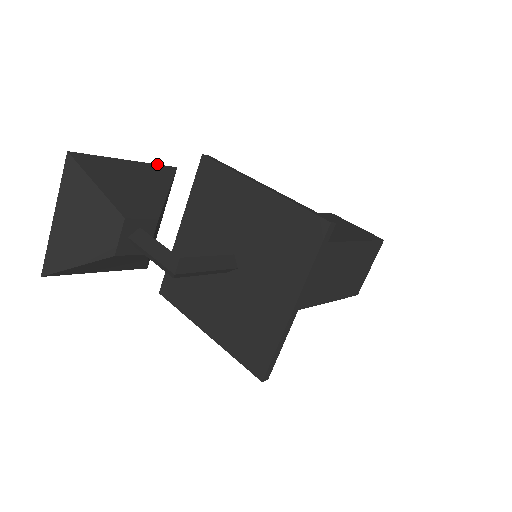
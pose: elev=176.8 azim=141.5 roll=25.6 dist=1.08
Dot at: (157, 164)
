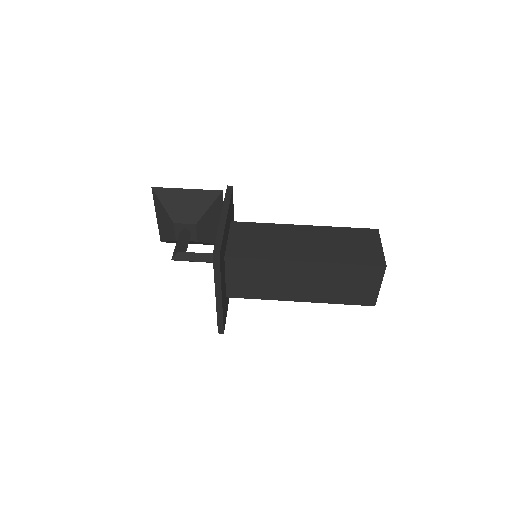
Dot at: occluded
